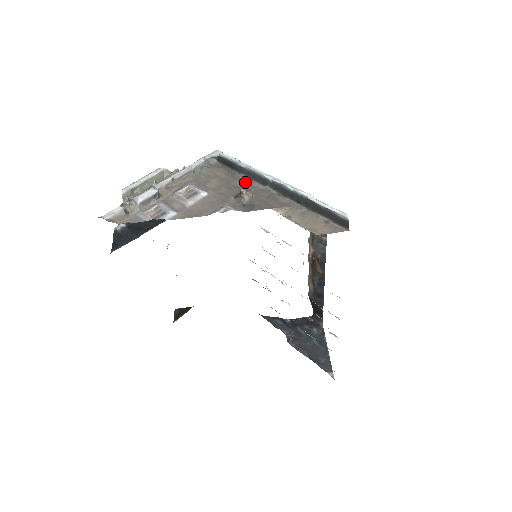
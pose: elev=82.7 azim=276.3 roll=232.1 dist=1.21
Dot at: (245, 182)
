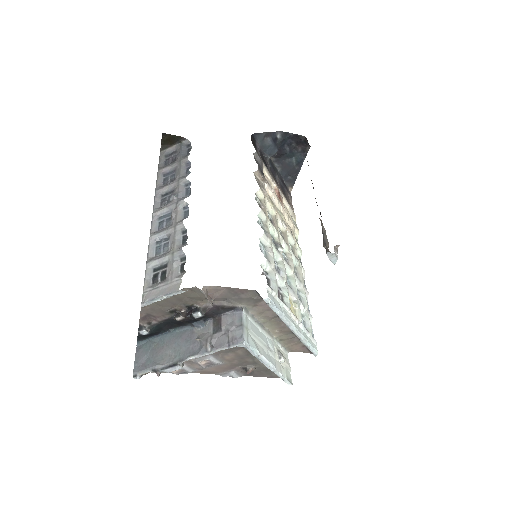
Dot at: (255, 361)
